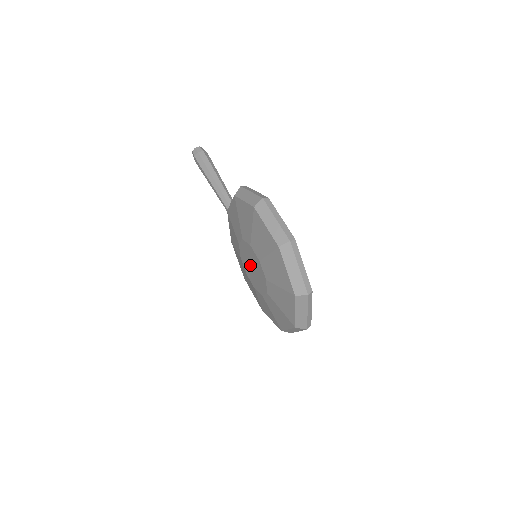
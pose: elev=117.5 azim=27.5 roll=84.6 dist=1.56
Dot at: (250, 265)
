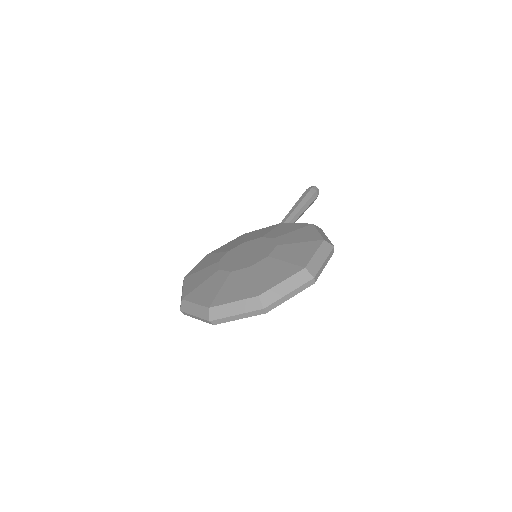
Dot at: (248, 251)
